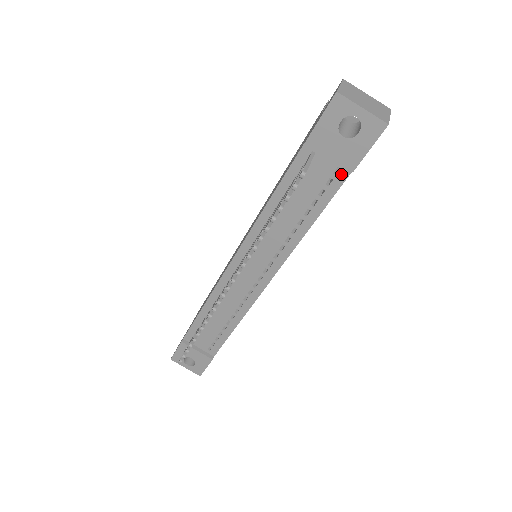
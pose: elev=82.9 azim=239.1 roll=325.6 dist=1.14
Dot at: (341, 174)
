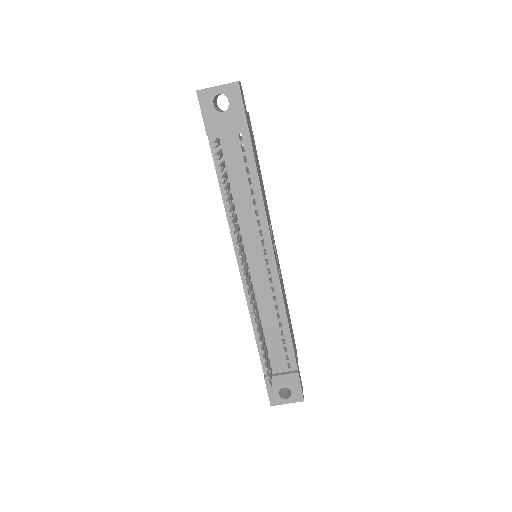
Dot at: (244, 137)
